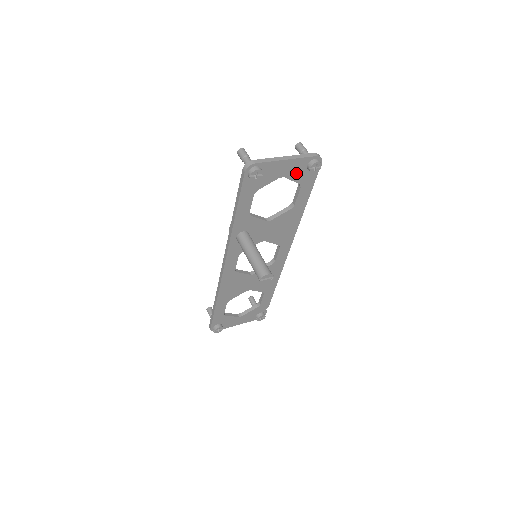
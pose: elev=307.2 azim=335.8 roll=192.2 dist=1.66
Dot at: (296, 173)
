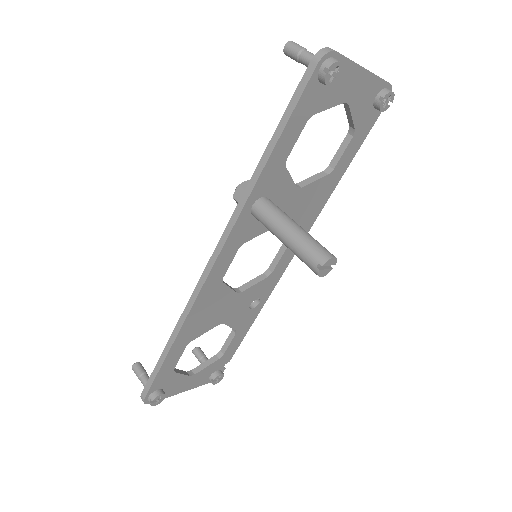
Dot at: (361, 104)
